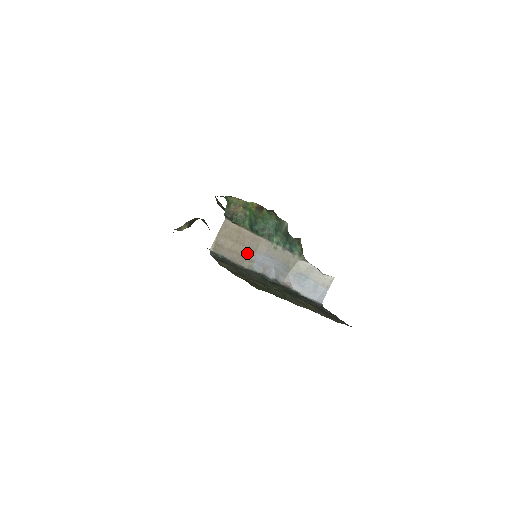
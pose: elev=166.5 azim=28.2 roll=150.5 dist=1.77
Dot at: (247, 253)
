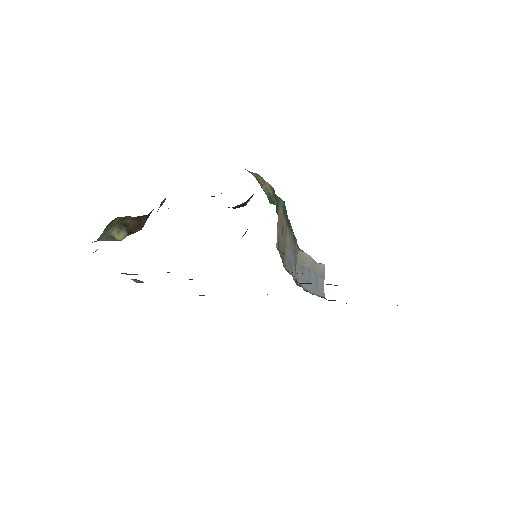
Dot at: (284, 248)
